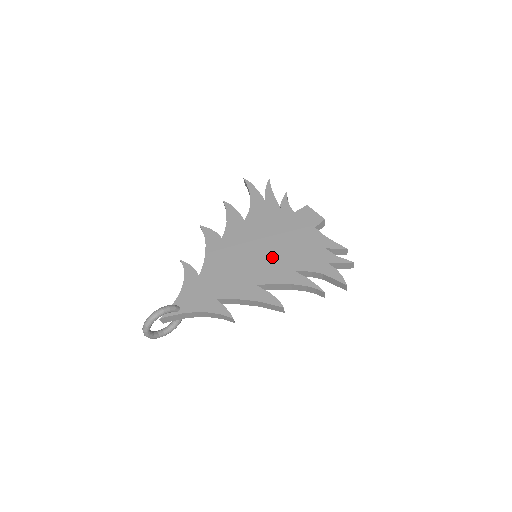
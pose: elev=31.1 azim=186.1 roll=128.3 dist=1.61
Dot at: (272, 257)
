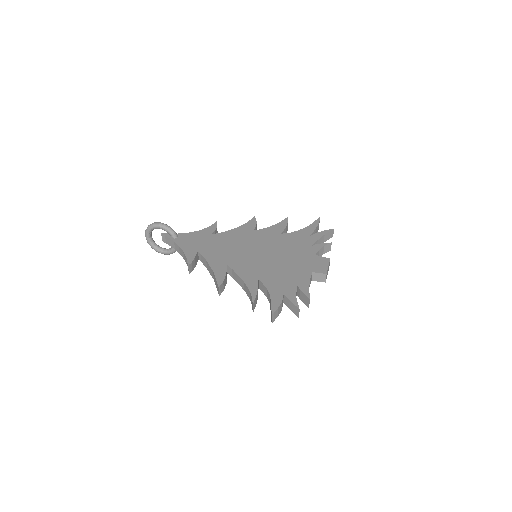
Dot at: (260, 261)
